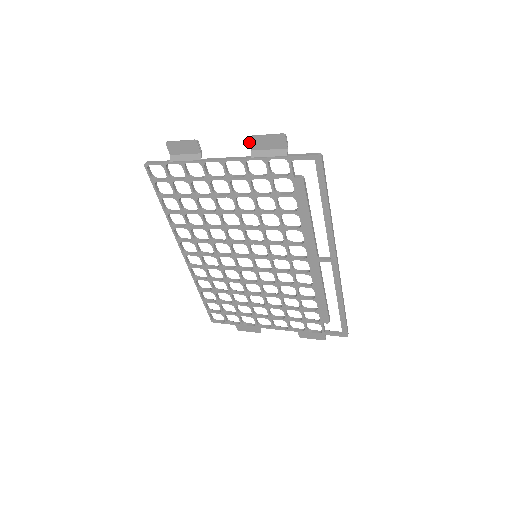
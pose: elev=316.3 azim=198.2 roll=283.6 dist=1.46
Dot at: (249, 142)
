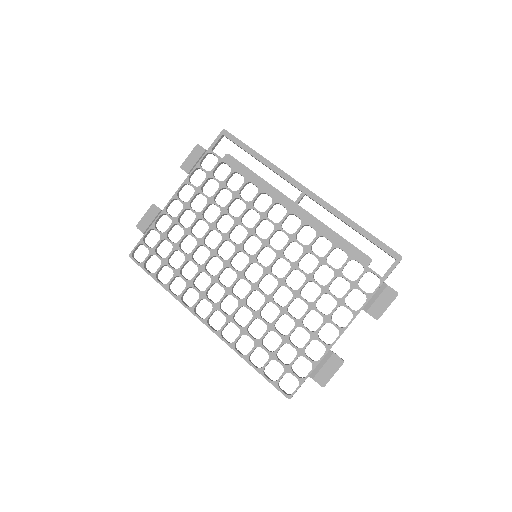
Dot at: occluded
